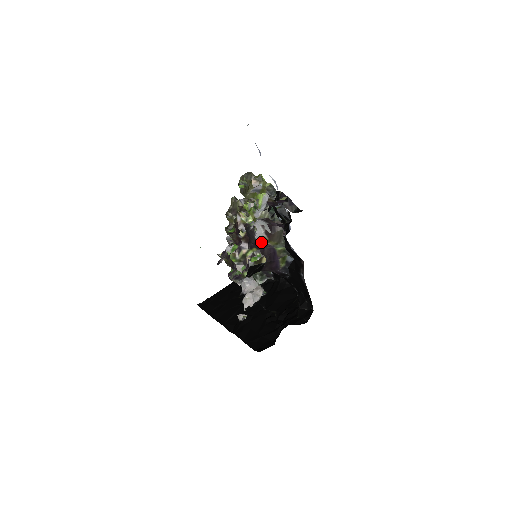
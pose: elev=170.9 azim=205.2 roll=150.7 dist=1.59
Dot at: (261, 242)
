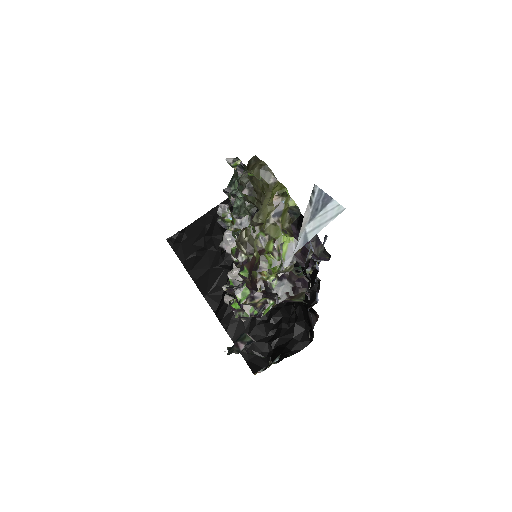
Dot at: occluded
